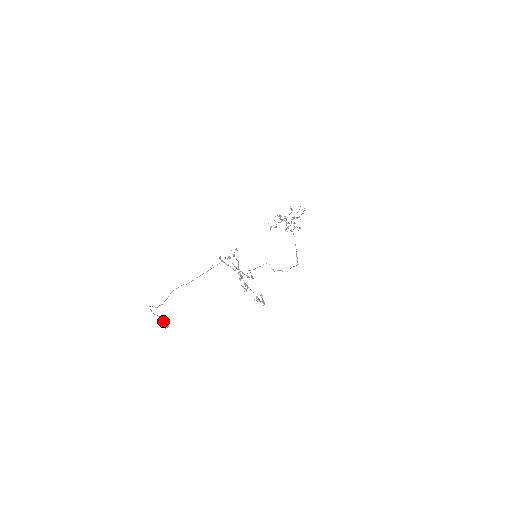
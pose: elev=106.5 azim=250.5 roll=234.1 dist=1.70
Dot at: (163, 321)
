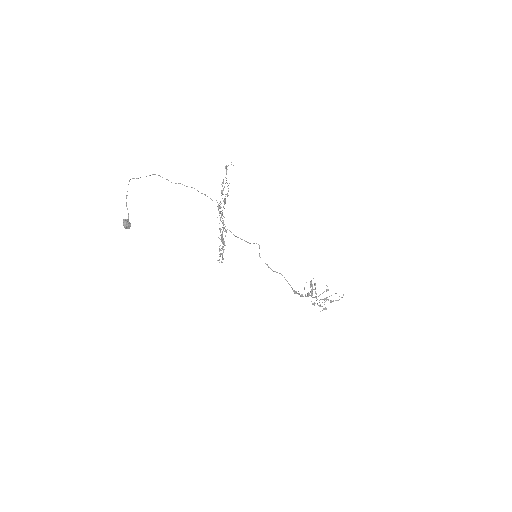
Dot at: (128, 219)
